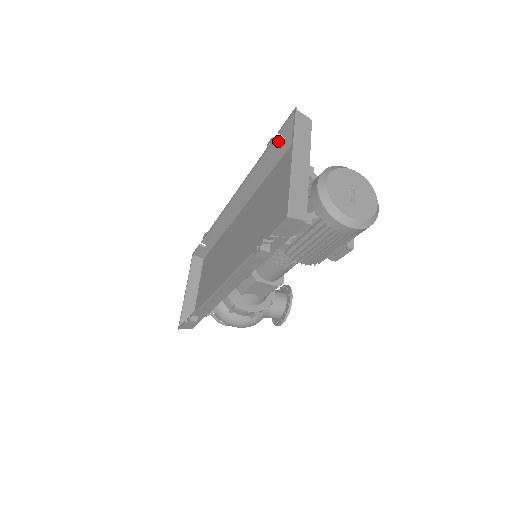
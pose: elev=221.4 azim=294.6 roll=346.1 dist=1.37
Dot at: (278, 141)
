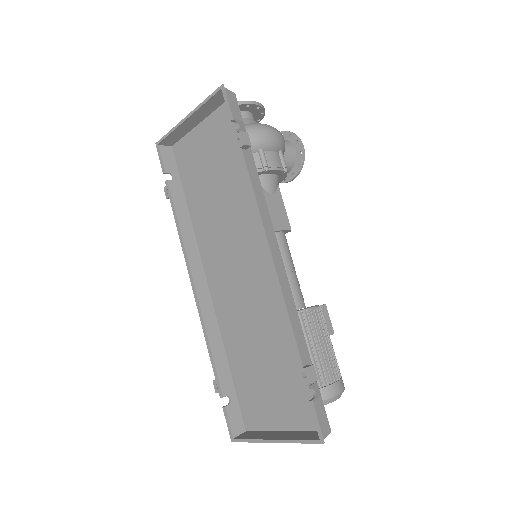
Dot at: occluded
